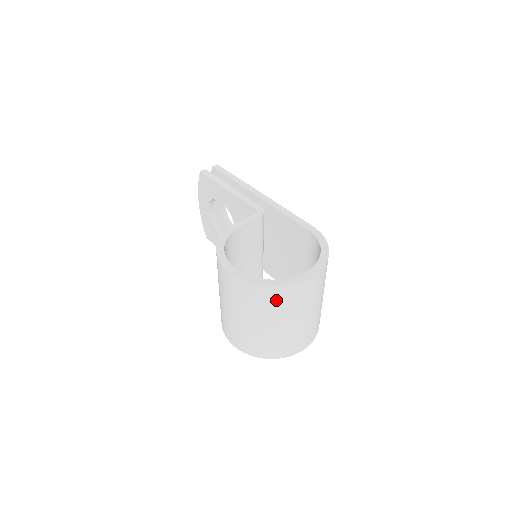
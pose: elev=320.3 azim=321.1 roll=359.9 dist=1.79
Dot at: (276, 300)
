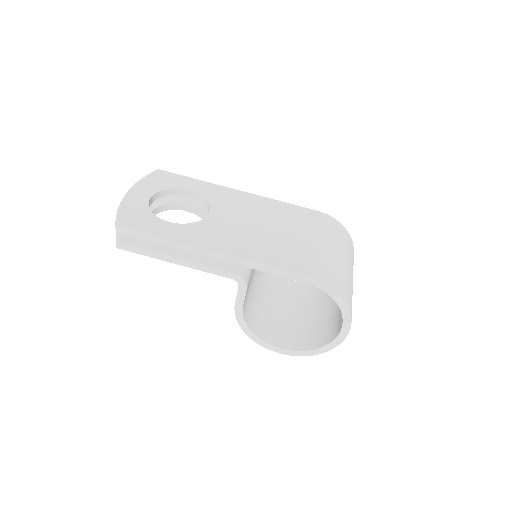
Dot at: occluded
